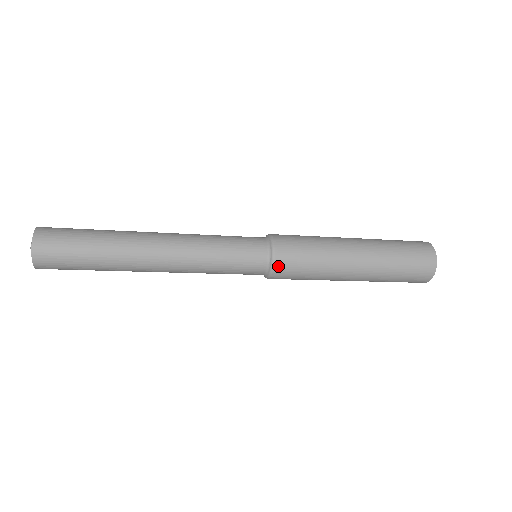
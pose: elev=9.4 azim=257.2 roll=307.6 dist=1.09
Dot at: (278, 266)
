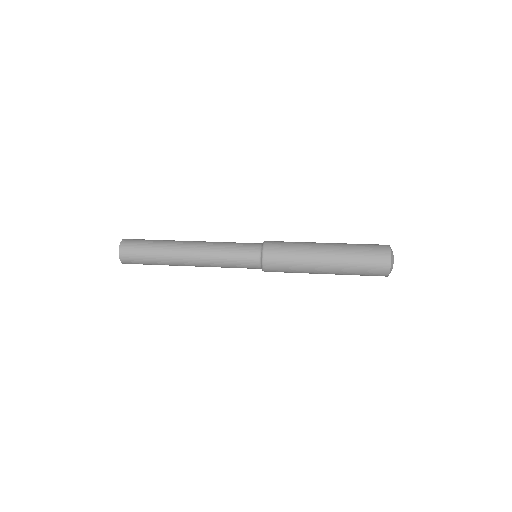
Dot at: (267, 254)
